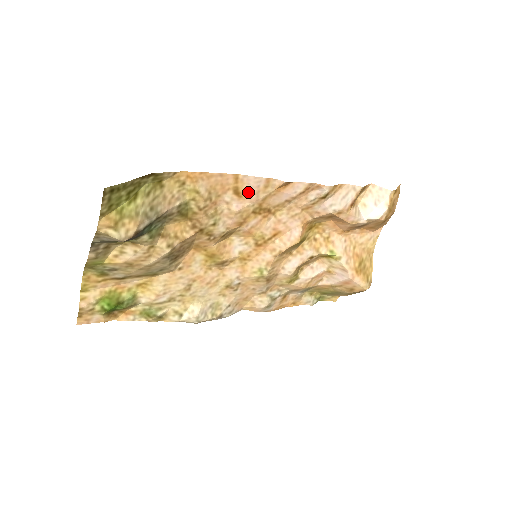
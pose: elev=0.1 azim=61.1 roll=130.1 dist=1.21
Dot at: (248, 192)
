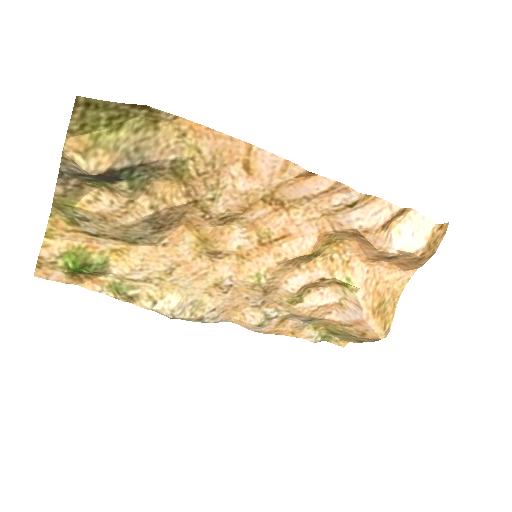
Dot at: (260, 171)
